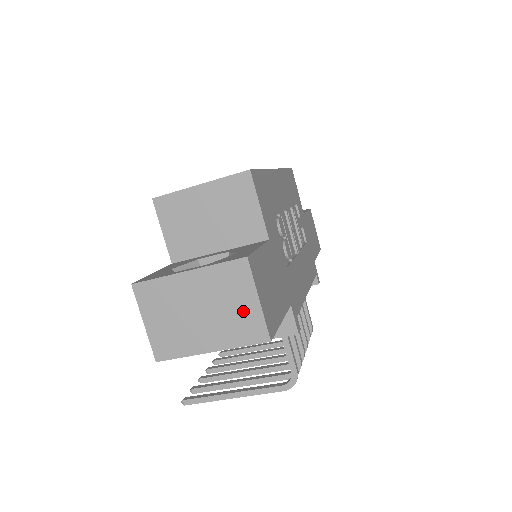
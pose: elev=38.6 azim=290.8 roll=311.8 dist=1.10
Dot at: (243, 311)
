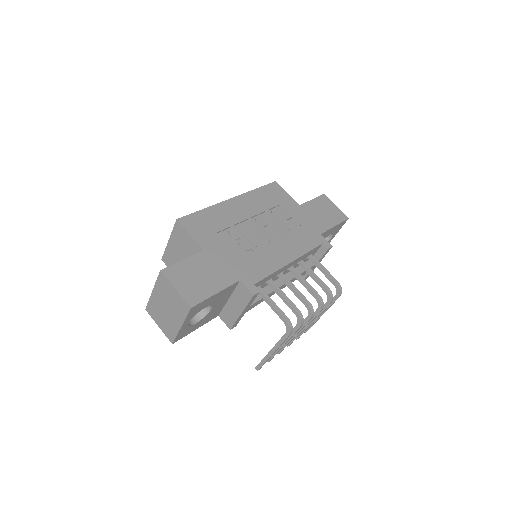
Dot at: (175, 298)
